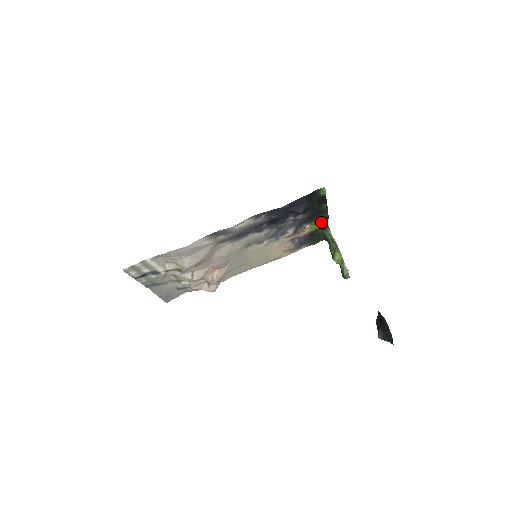
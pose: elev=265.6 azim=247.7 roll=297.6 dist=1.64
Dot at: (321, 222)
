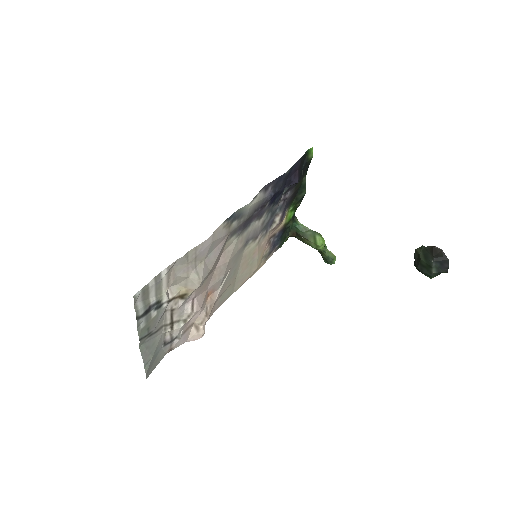
Dot at: (295, 207)
